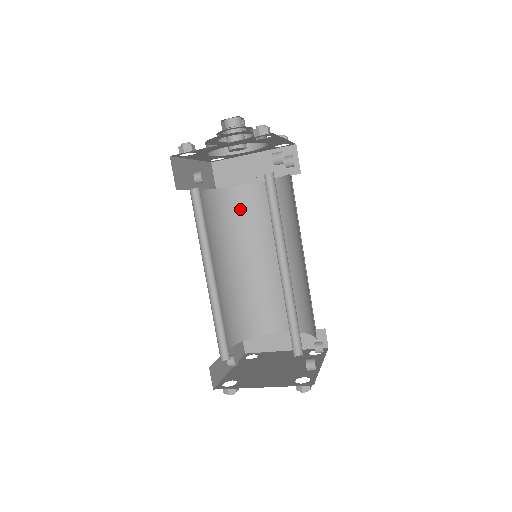
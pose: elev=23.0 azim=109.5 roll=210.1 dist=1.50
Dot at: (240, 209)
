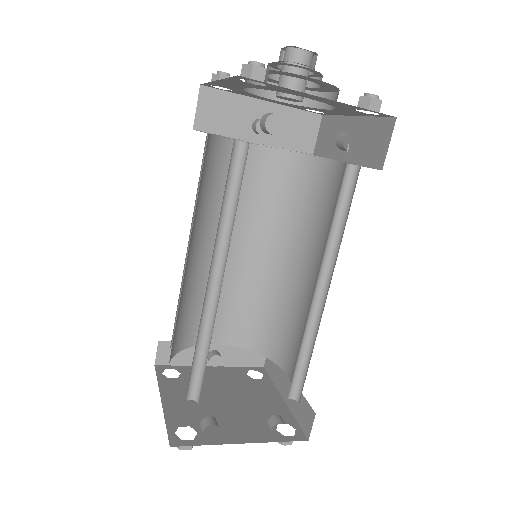
Dot at: (311, 191)
